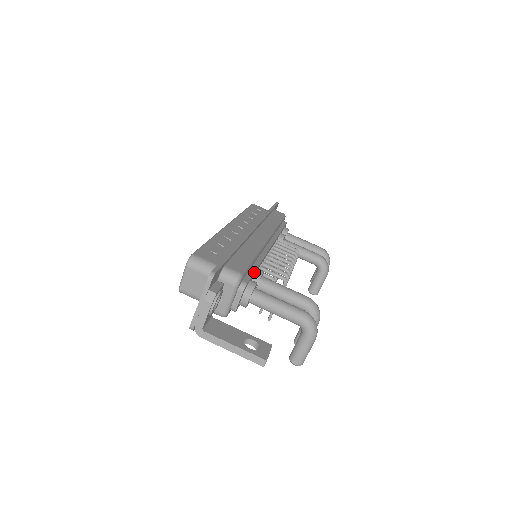
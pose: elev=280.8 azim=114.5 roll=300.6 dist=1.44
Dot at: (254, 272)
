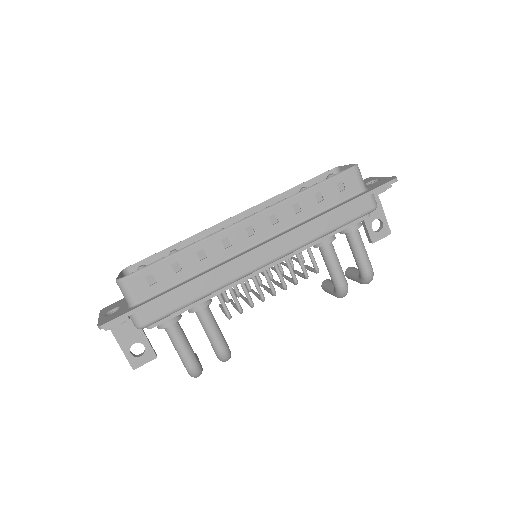
Dot at: (182, 312)
